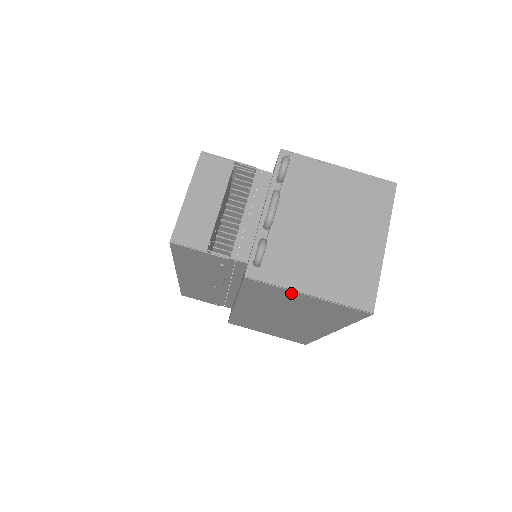
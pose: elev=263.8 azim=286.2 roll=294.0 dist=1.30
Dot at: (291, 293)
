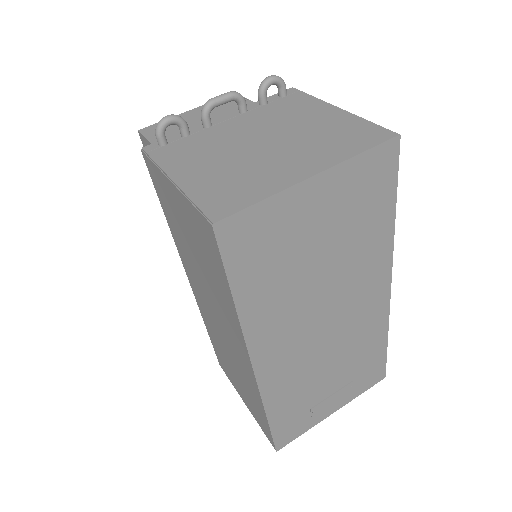
Dot at: (166, 183)
